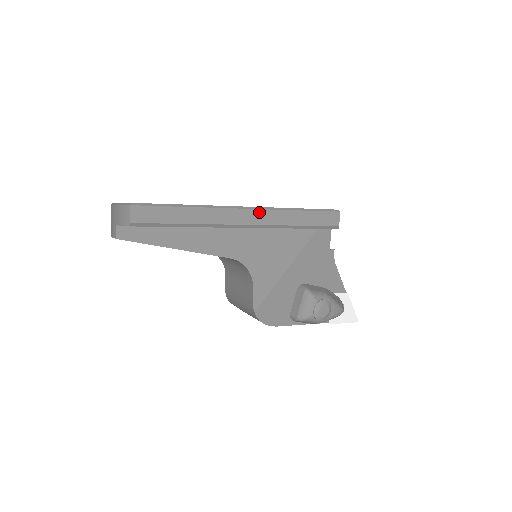
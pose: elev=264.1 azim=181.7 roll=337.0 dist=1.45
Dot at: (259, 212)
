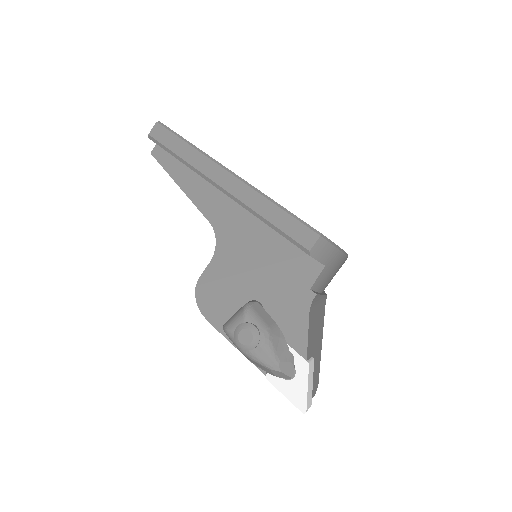
Dot at: (239, 183)
